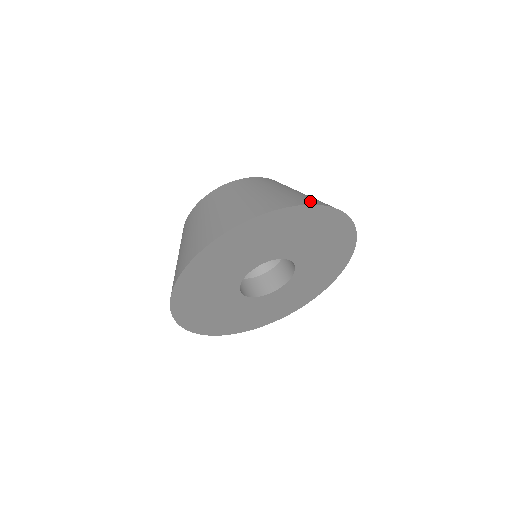
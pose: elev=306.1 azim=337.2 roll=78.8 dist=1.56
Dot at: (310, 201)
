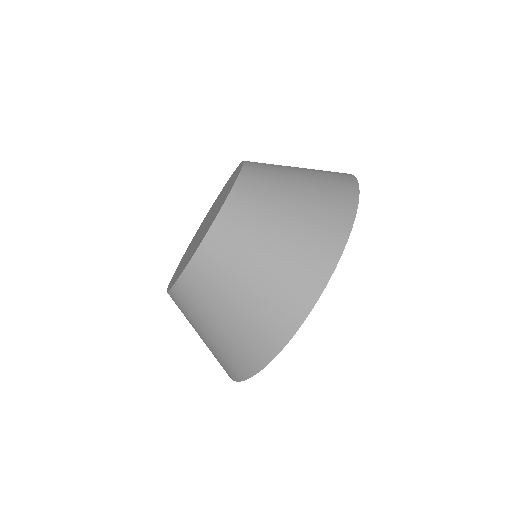
Dot at: (329, 247)
